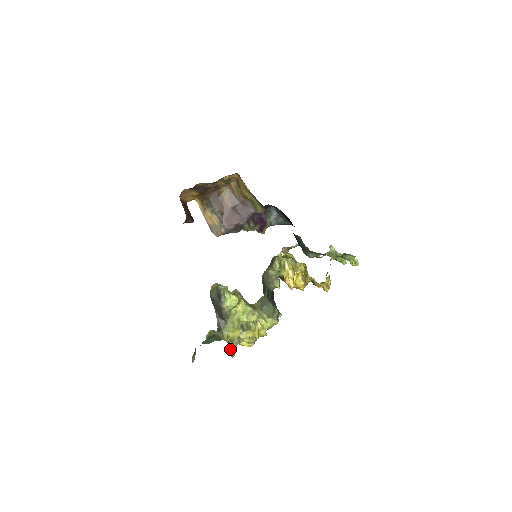
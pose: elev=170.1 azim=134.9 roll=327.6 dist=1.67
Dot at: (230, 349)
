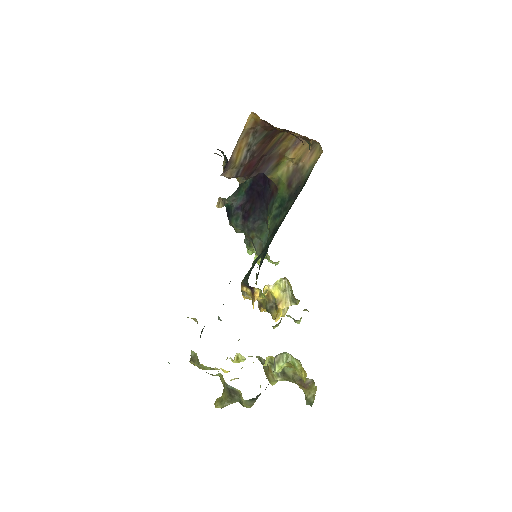
Dot at: occluded
